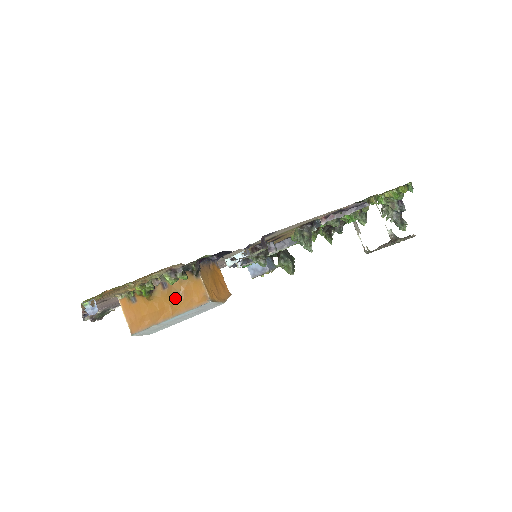
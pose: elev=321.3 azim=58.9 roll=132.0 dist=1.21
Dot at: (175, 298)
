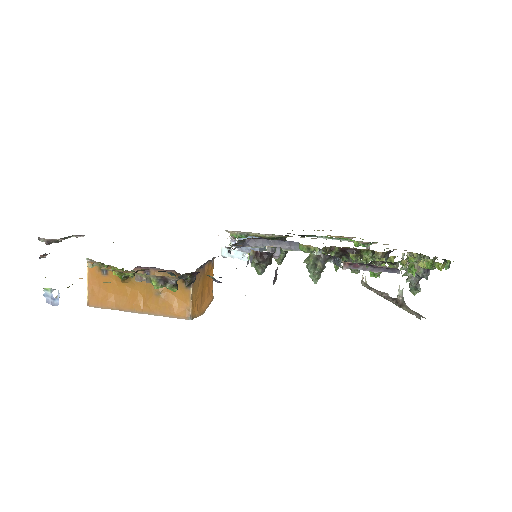
Dot at: (153, 295)
